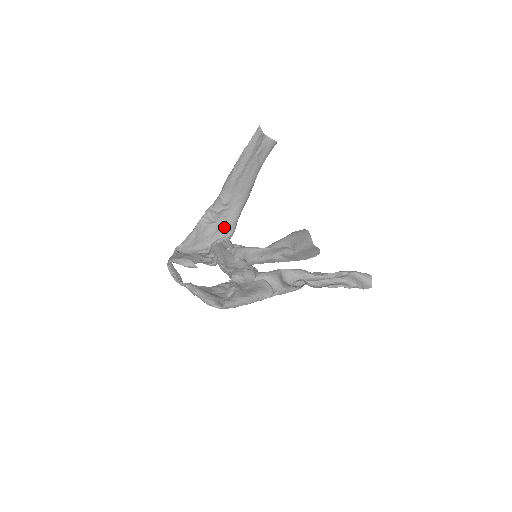
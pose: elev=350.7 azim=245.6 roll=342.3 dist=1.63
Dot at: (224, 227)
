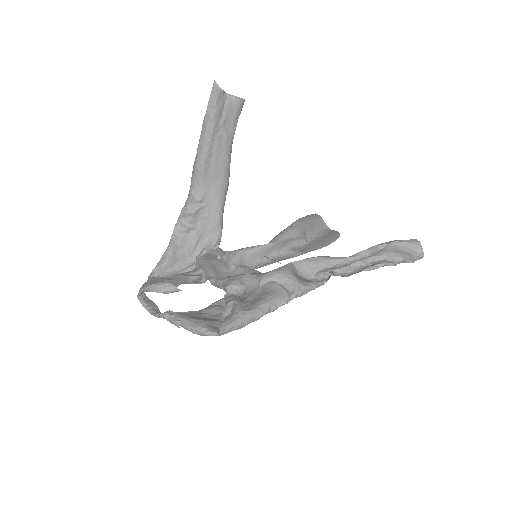
Dot at: (207, 231)
